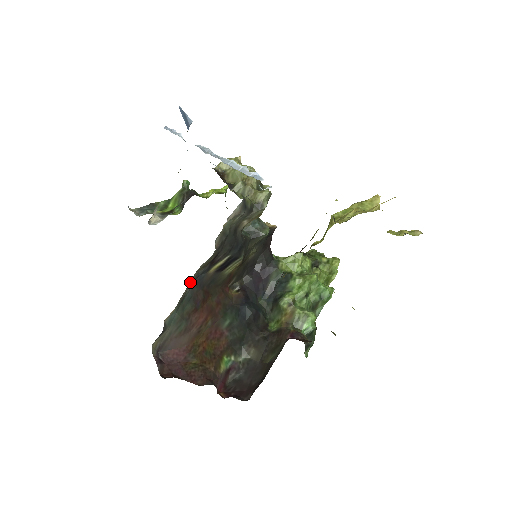
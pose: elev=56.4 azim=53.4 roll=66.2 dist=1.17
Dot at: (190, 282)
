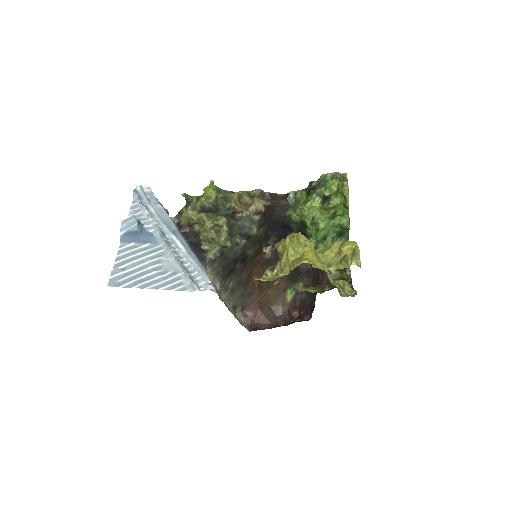
Dot at: (226, 290)
